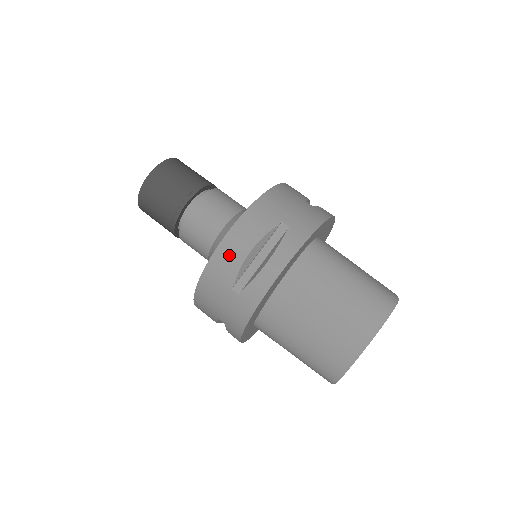
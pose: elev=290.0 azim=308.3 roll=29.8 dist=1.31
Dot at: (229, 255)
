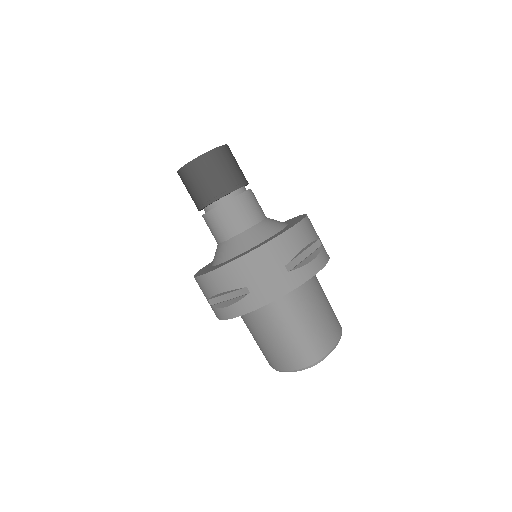
Dot at: (206, 285)
